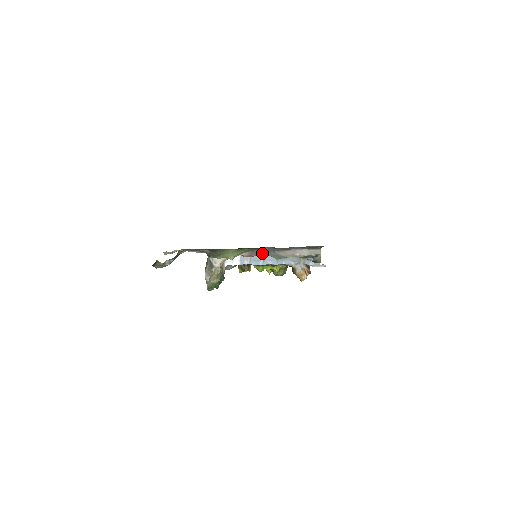
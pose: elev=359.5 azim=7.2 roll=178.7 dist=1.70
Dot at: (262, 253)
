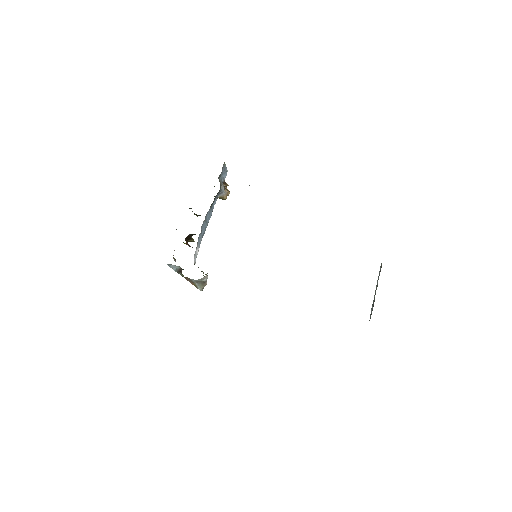
Dot at: occluded
